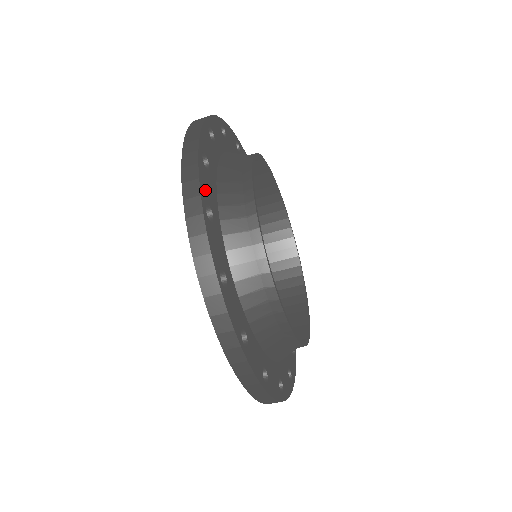
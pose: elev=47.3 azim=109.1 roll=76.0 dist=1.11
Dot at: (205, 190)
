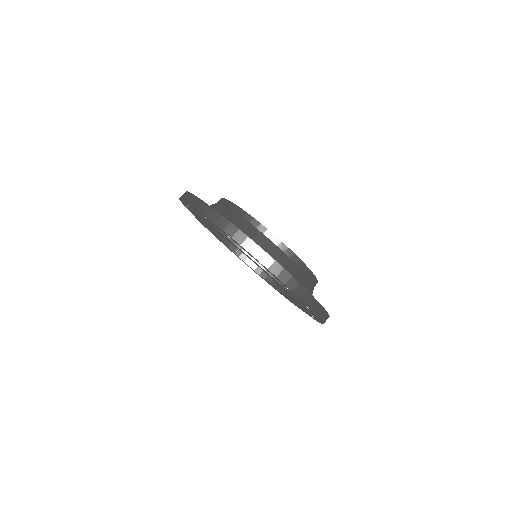
Dot at: occluded
